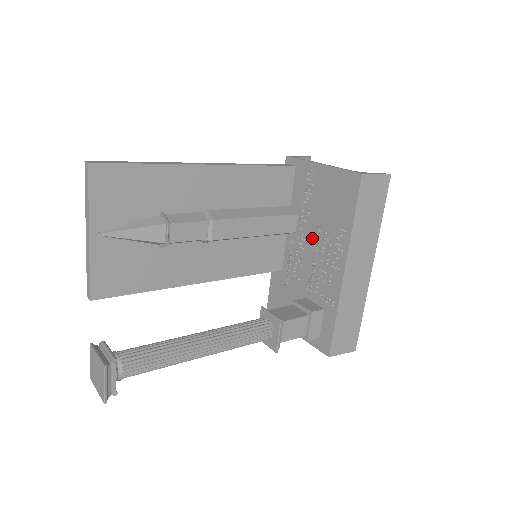
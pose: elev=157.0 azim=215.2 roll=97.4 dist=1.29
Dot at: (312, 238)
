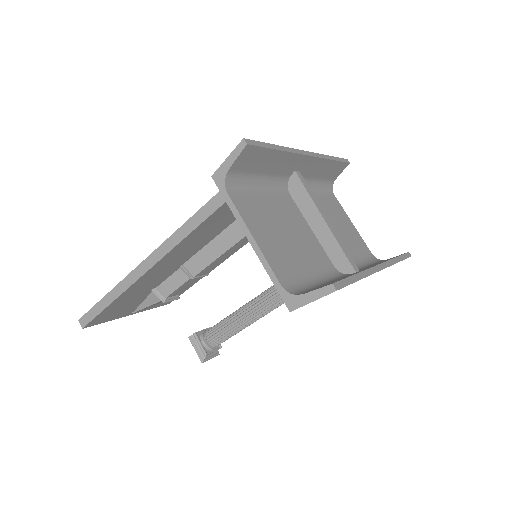
Dot at: occluded
